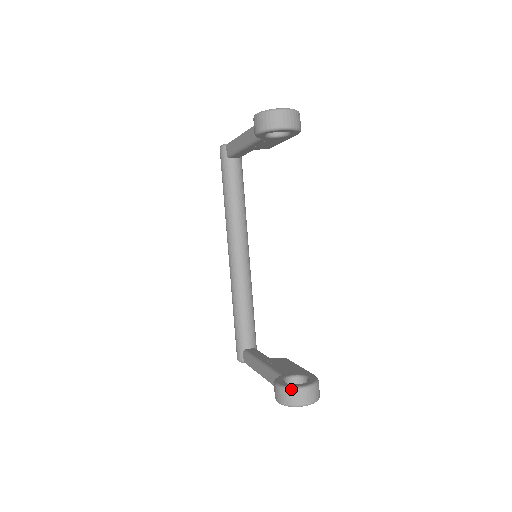
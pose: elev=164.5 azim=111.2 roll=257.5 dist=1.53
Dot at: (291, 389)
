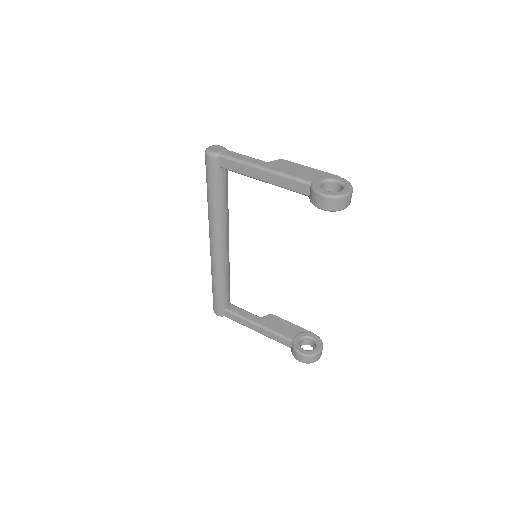
Dot at: (314, 356)
